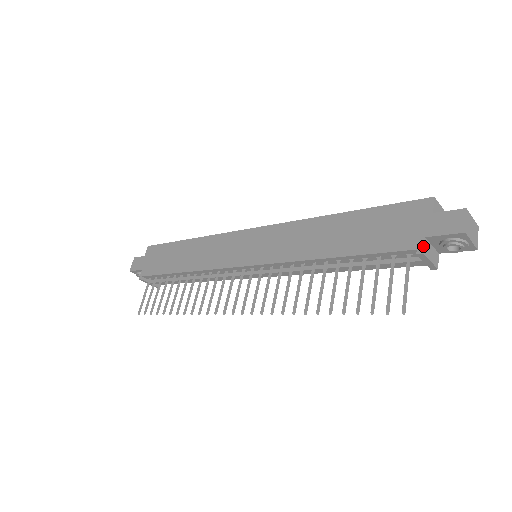
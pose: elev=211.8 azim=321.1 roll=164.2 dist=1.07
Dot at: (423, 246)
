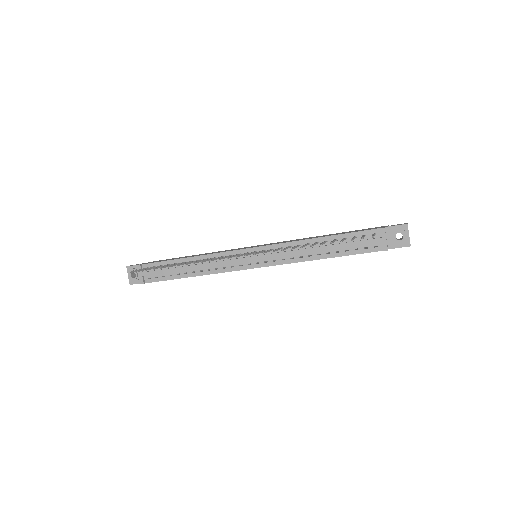
Dot at: (384, 227)
